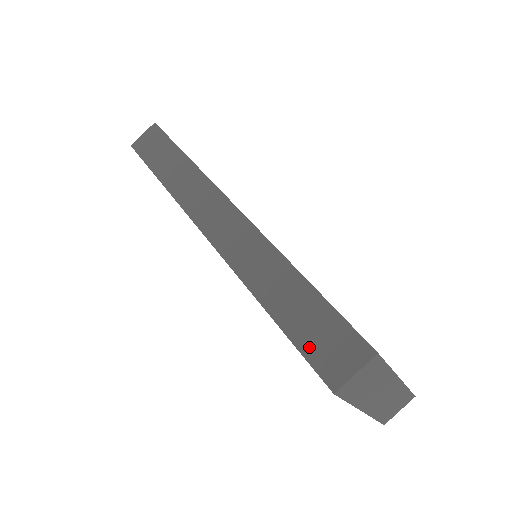
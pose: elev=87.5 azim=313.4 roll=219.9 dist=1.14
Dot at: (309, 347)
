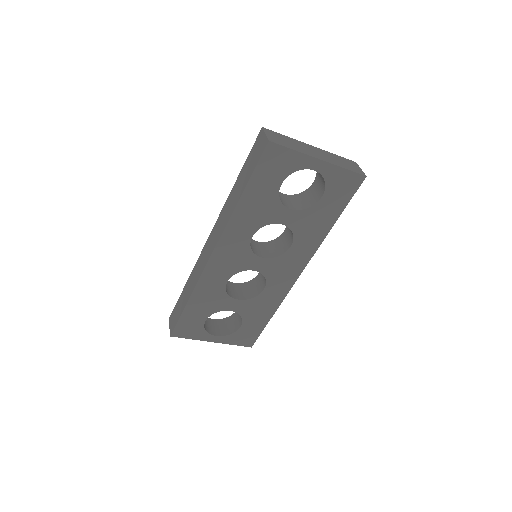
Dot at: (255, 162)
